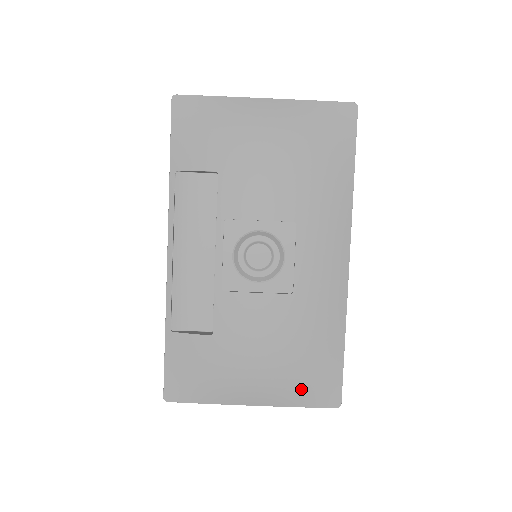
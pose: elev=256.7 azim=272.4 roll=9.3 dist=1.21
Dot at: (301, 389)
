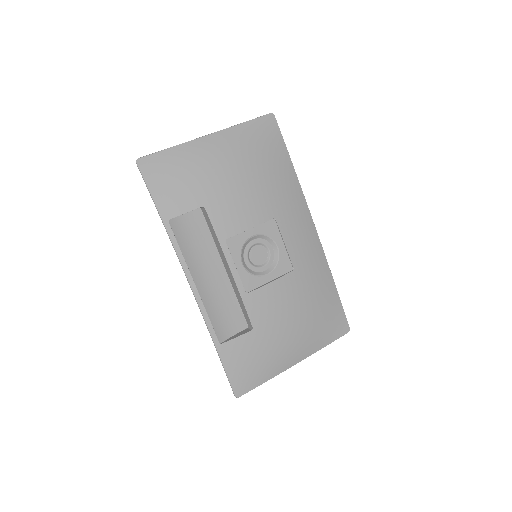
Dot at: (323, 333)
